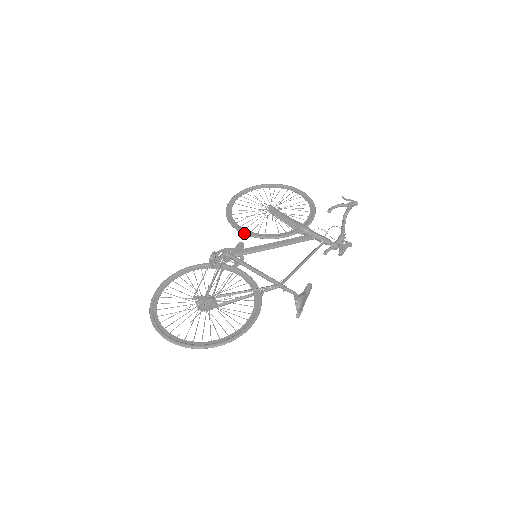
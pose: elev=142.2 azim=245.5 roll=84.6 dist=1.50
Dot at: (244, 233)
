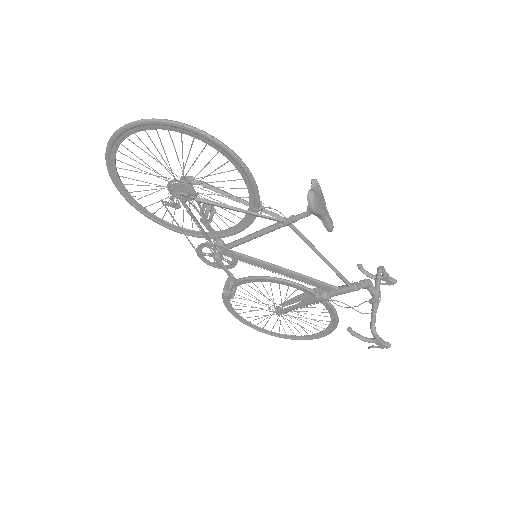
Dot at: (243, 277)
